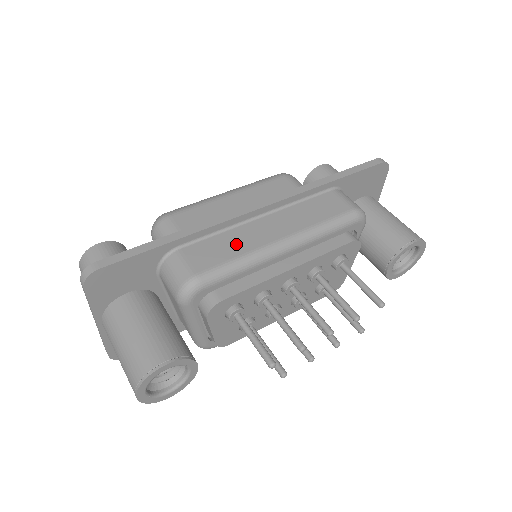
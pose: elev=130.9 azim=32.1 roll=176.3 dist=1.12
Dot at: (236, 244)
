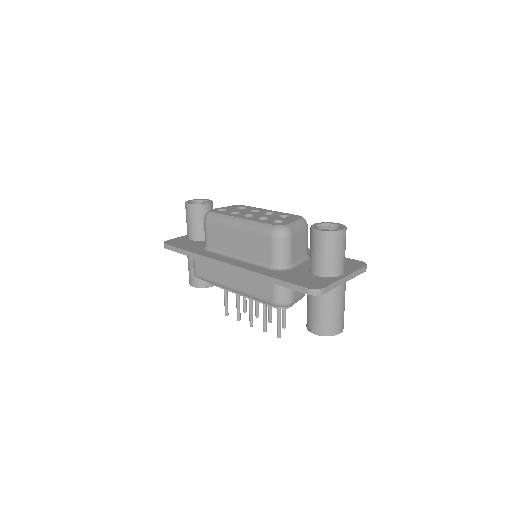
Dot at: (214, 273)
